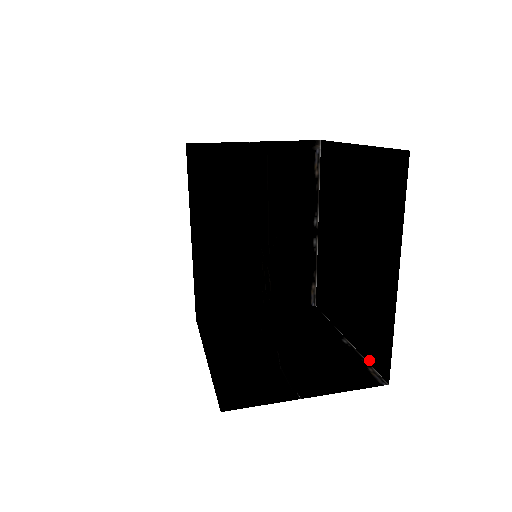
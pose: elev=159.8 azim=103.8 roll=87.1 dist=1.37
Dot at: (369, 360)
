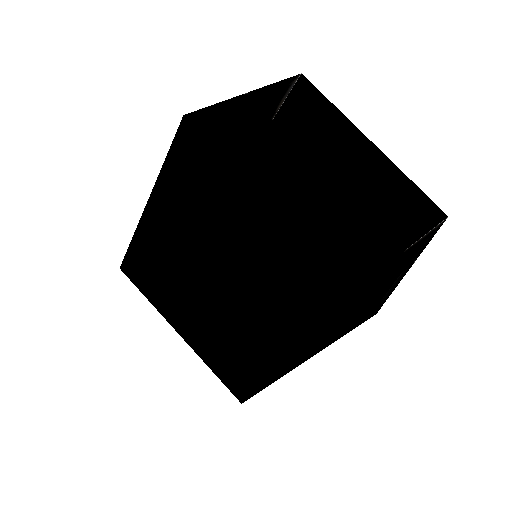
Dot at: occluded
